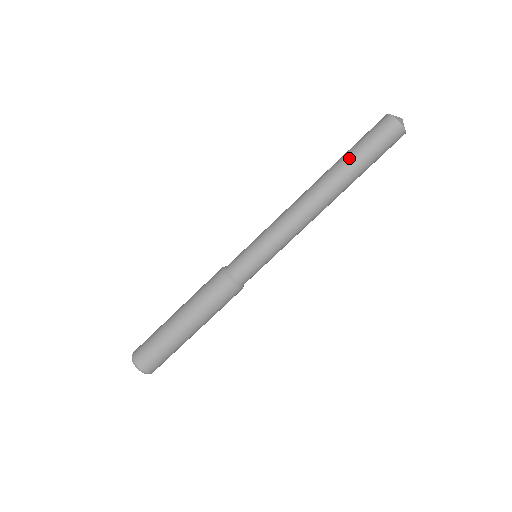
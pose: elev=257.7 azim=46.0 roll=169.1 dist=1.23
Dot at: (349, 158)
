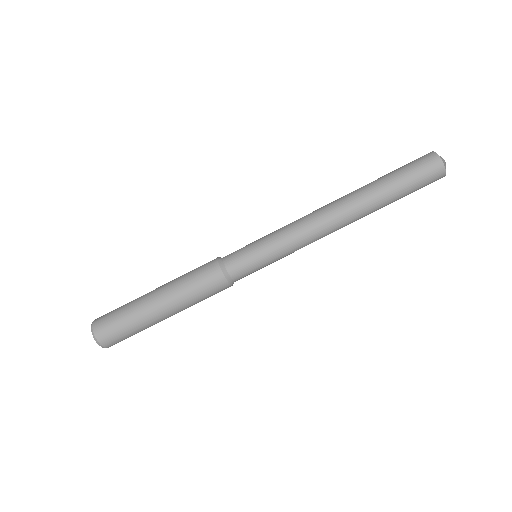
Dot at: (379, 181)
